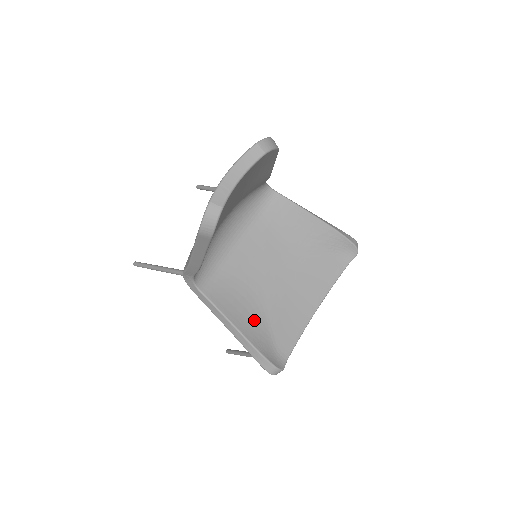
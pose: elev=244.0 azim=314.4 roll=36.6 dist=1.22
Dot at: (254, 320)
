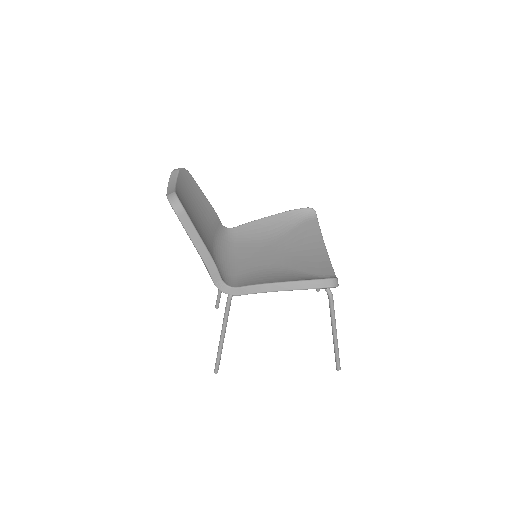
Dot at: (288, 276)
